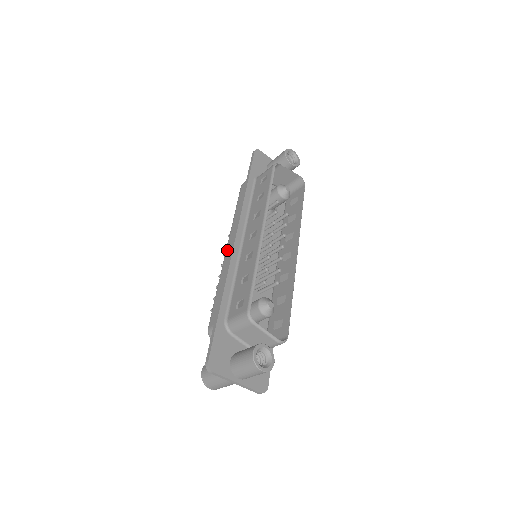
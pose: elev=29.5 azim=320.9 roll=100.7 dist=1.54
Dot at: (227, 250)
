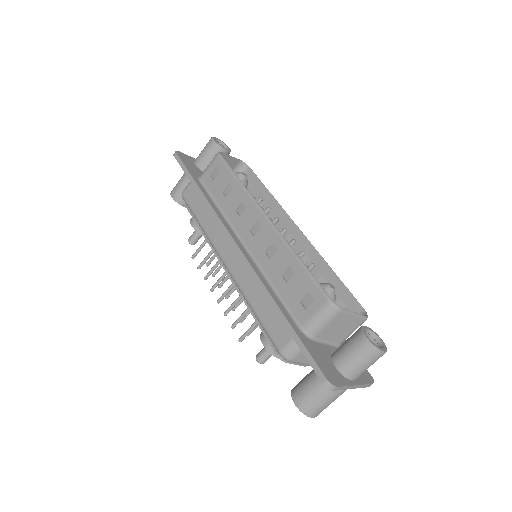
Dot at: (228, 263)
